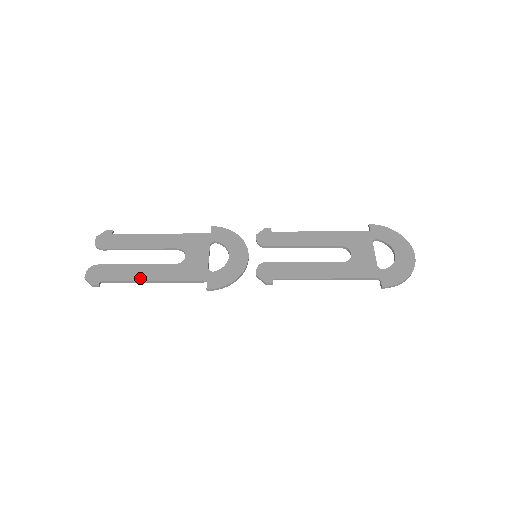
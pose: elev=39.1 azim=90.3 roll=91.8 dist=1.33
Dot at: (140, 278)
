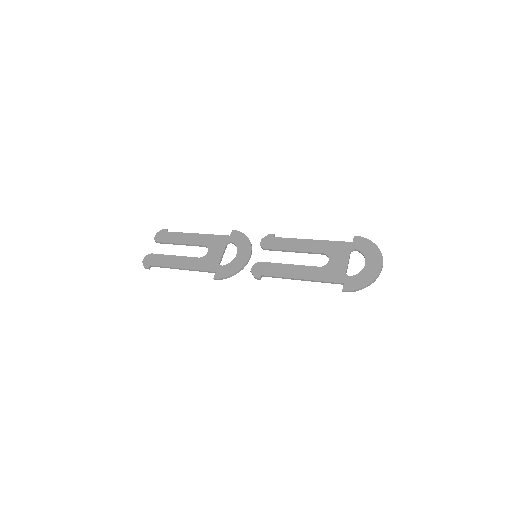
Dot at: (174, 266)
